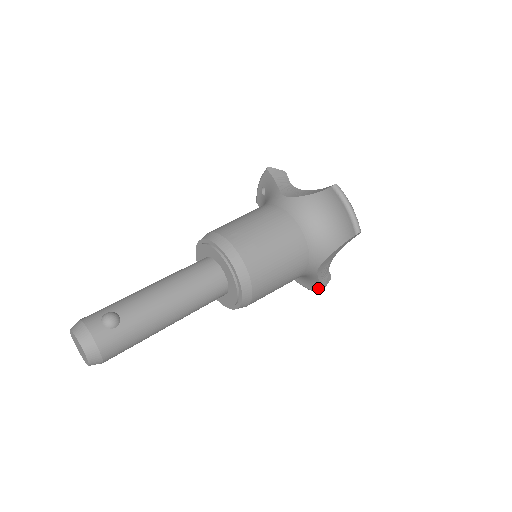
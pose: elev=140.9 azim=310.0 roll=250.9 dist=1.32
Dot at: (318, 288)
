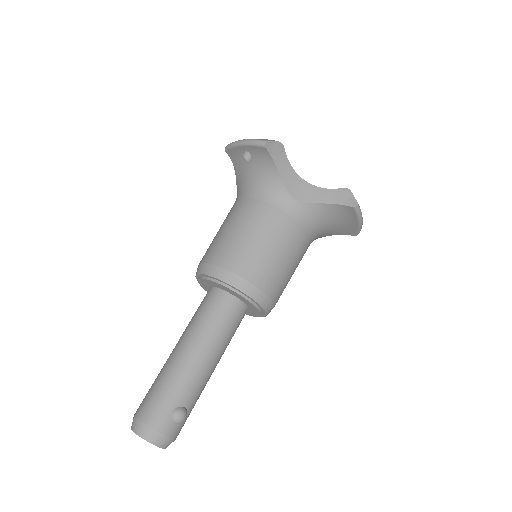
Dot at: occluded
